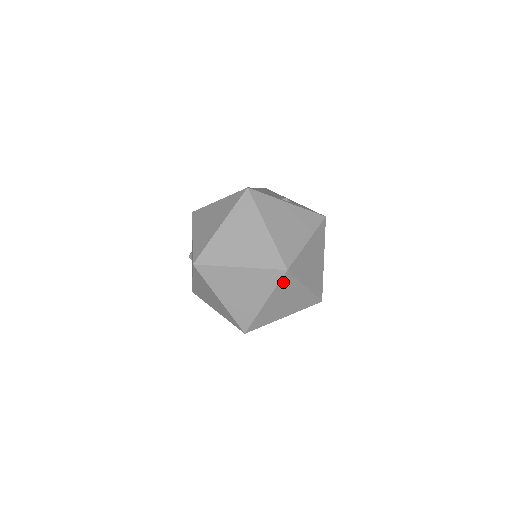
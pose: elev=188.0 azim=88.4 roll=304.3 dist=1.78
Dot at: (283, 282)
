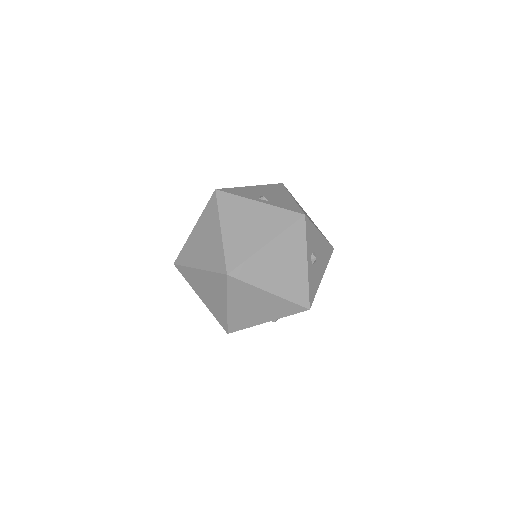
Dot at: (233, 286)
